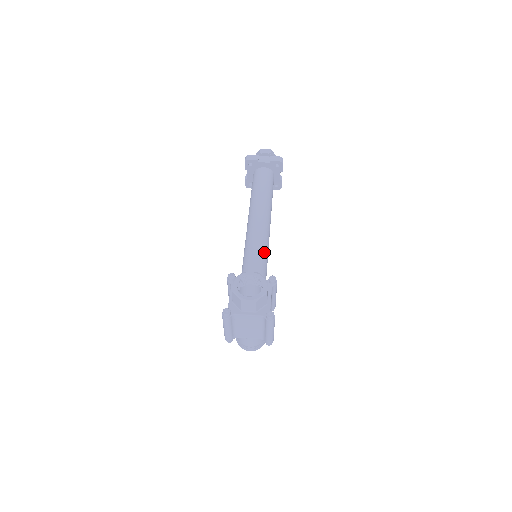
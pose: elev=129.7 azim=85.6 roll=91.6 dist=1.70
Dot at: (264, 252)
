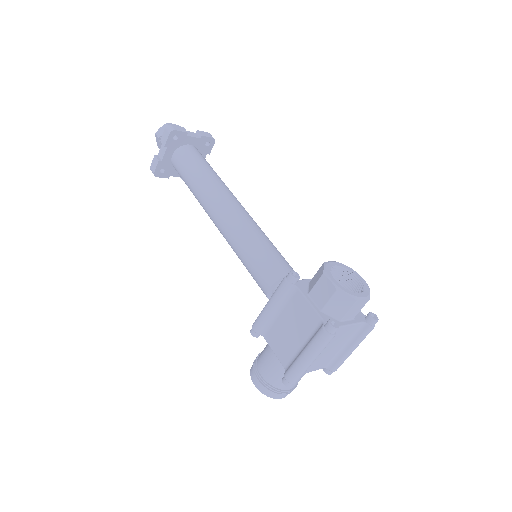
Dot at: (275, 247)
